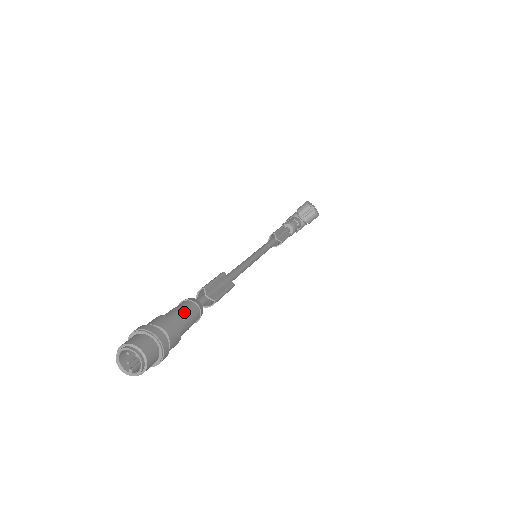
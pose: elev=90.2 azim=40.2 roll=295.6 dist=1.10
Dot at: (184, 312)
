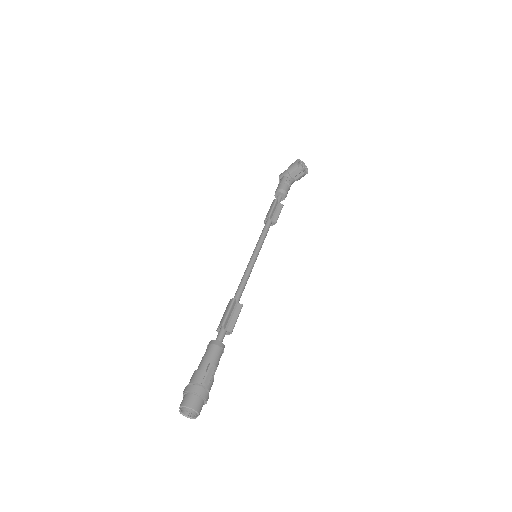
Dot at: (213, 360)
